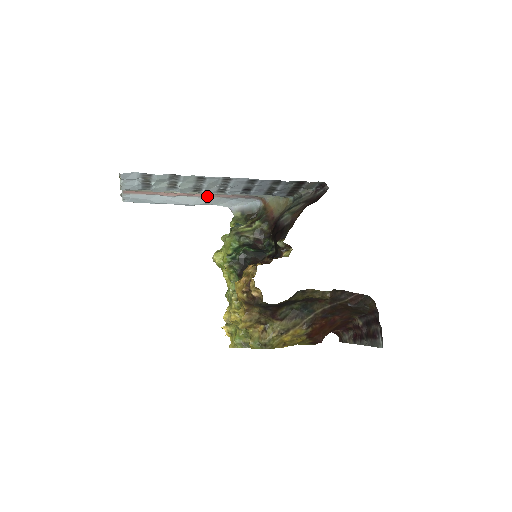
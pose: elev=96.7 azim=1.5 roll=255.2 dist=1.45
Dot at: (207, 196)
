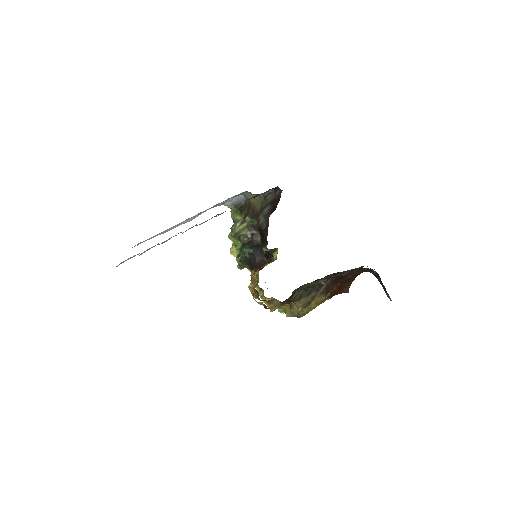
Dot at: occluded
